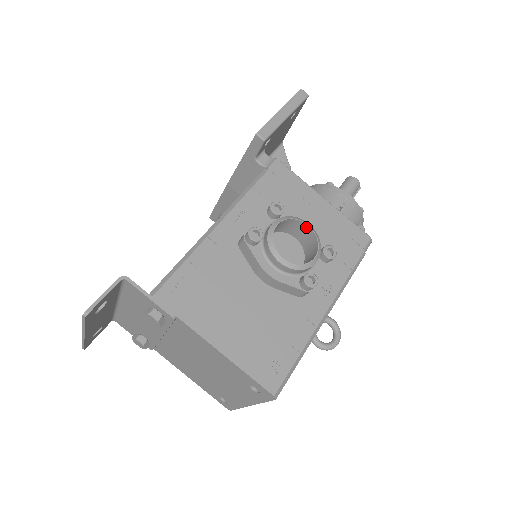
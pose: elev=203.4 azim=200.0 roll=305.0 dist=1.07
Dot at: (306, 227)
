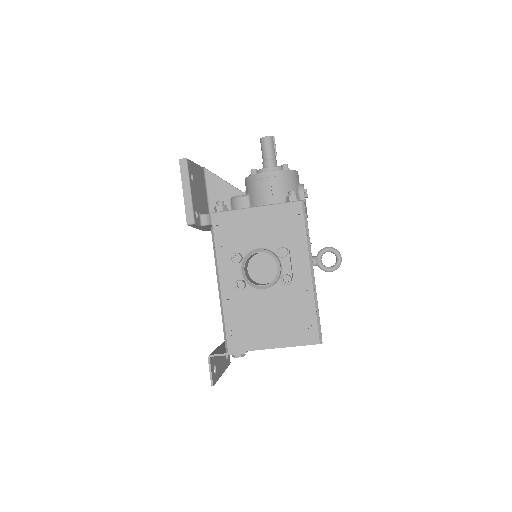
Dot at: occluded
